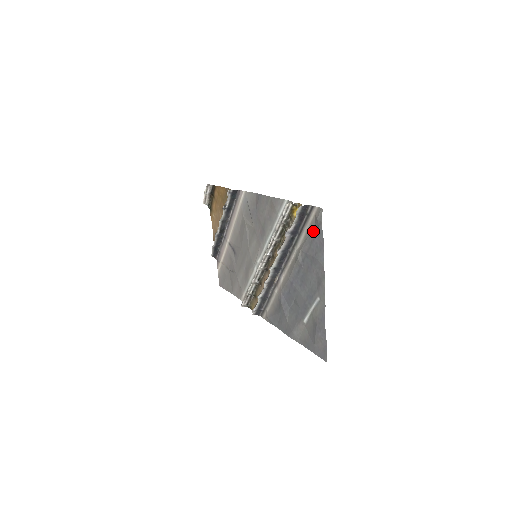
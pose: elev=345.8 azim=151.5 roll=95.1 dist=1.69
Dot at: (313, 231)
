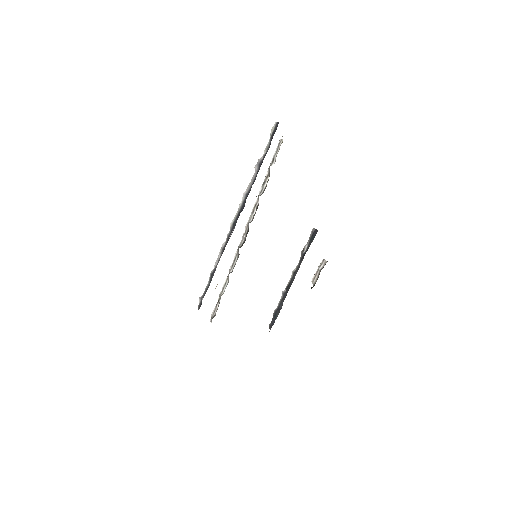
Dot at: occluded
